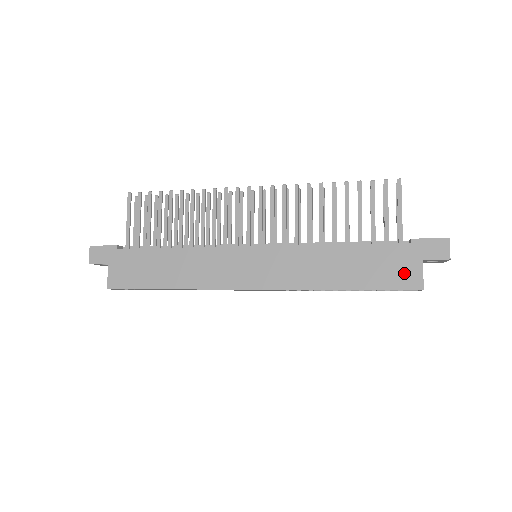
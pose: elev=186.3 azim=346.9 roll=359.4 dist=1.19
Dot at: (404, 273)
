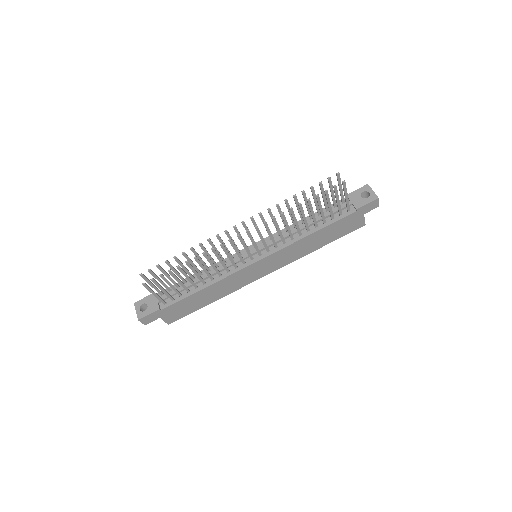
Dot at: (354, 225)
